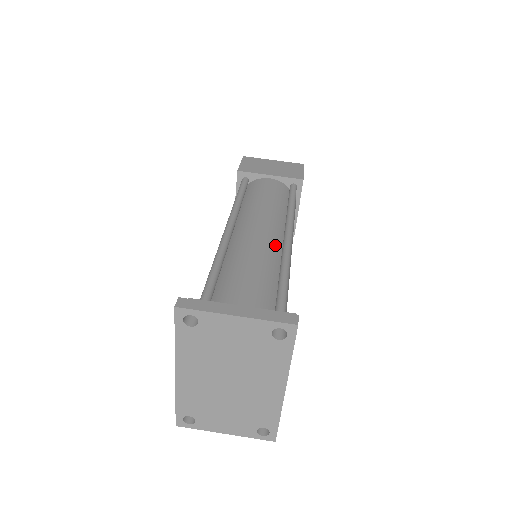
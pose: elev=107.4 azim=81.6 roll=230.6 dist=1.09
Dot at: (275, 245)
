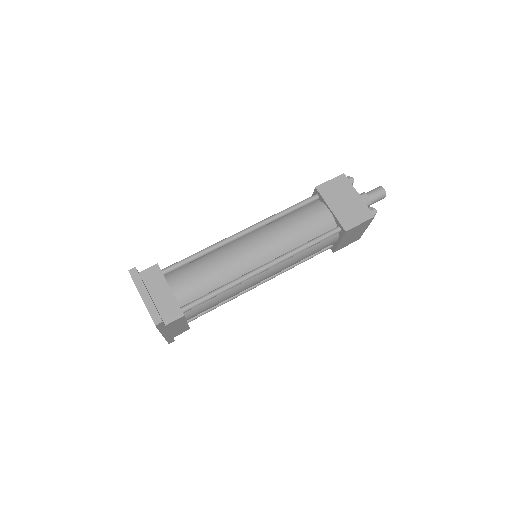
Dot at: (248, 266)
